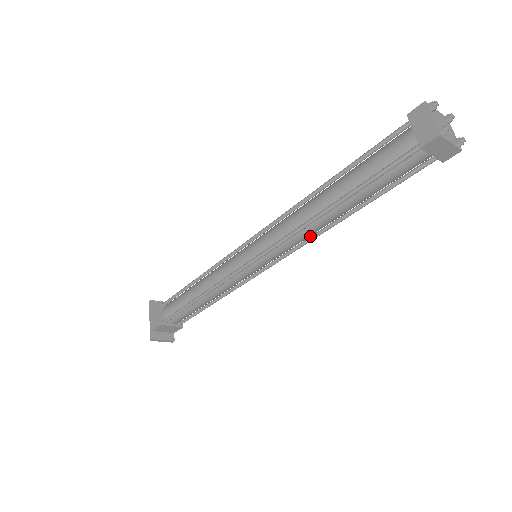
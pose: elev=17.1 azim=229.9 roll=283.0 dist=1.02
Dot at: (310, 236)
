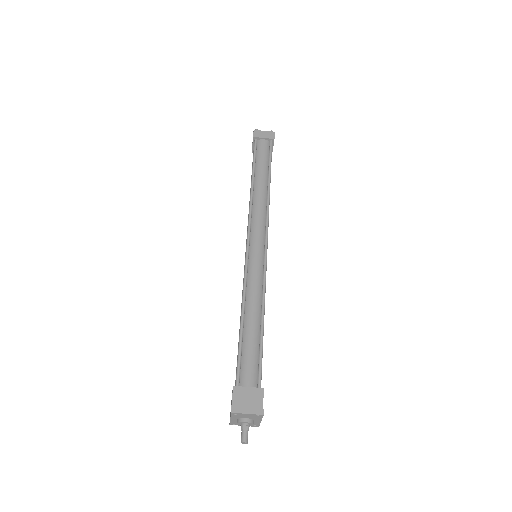
Dot at: (266, 211)
